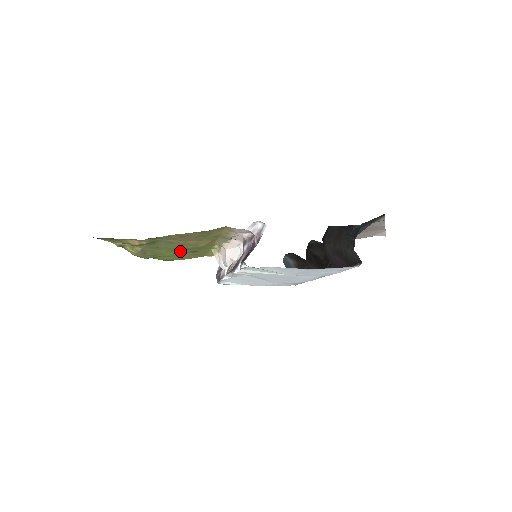
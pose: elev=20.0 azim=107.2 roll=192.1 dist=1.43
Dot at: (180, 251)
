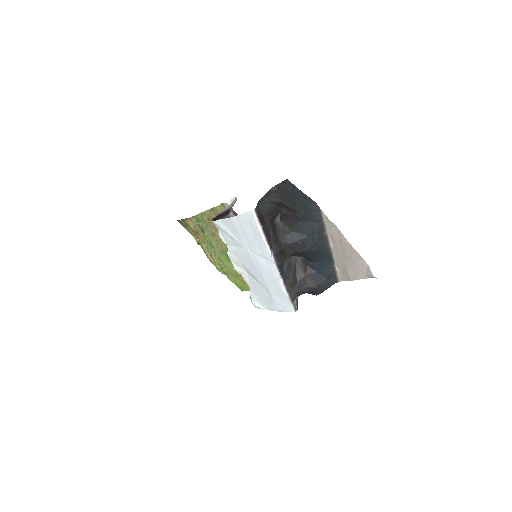
Dot at: occluded
